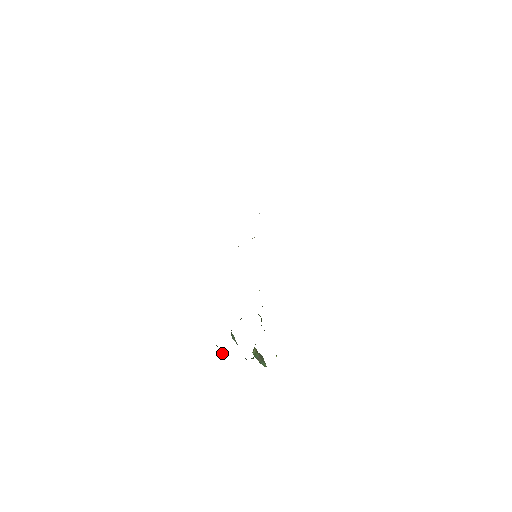
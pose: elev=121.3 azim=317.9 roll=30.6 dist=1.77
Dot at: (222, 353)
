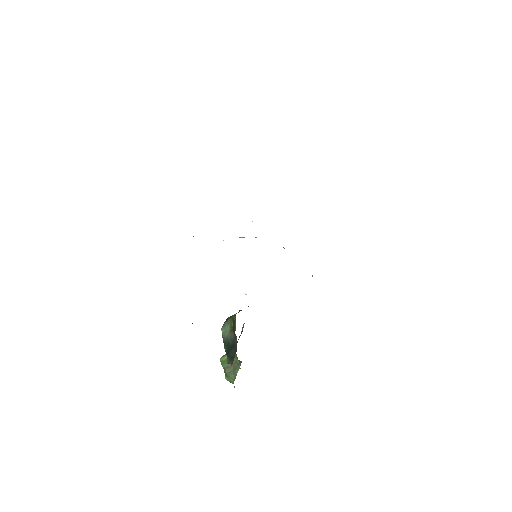
Dot at: occluded
